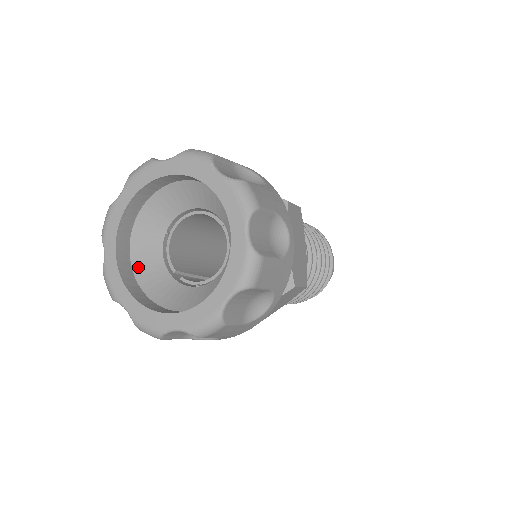
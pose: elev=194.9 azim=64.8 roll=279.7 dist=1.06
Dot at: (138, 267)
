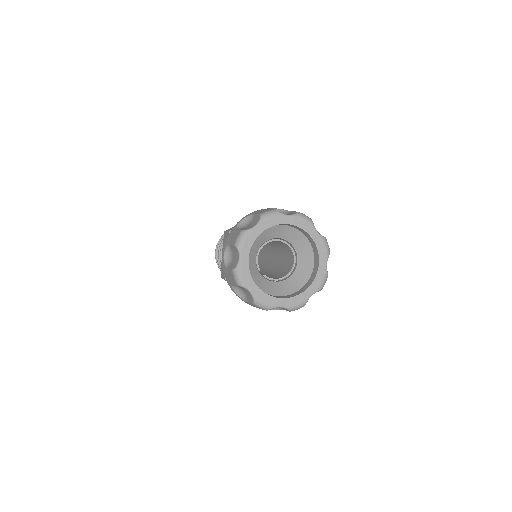
Dot at: occluded
